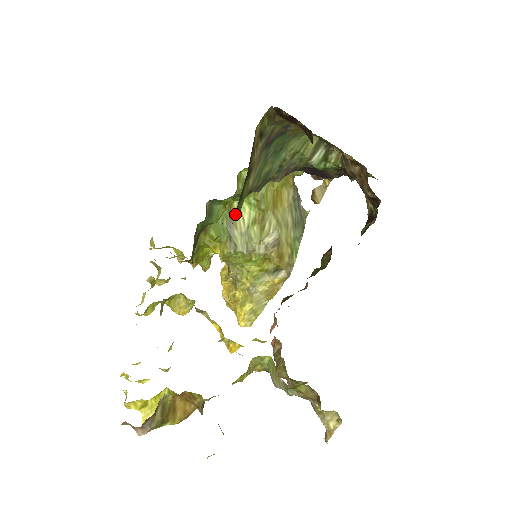
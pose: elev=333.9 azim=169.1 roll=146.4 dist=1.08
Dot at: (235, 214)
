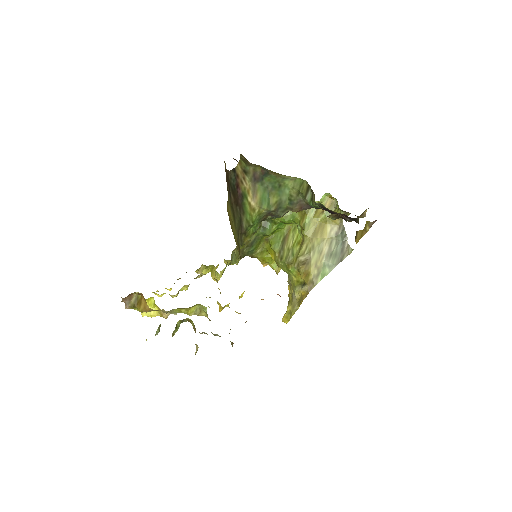
Dot at: (243, 222)
